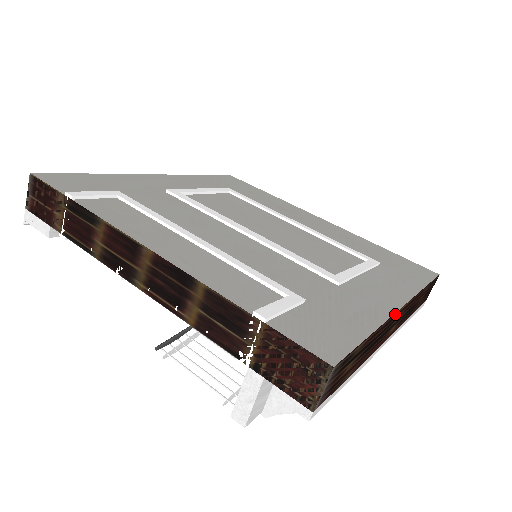
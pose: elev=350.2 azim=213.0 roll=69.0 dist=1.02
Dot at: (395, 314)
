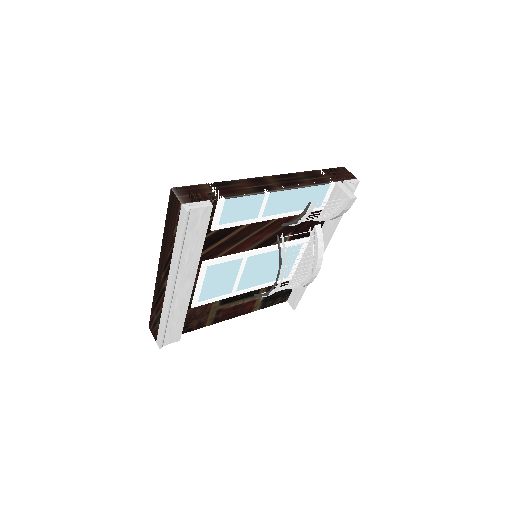
Dot at: occluded
